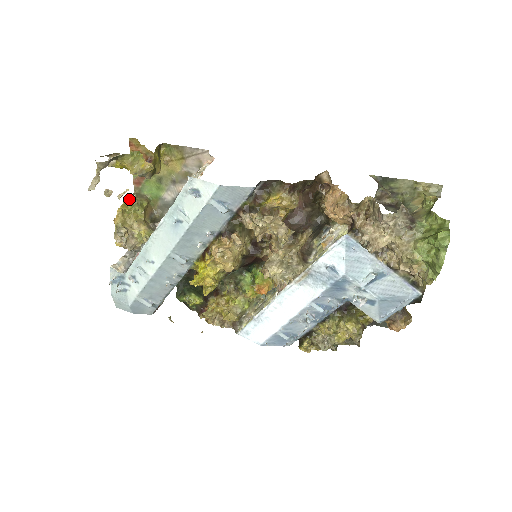
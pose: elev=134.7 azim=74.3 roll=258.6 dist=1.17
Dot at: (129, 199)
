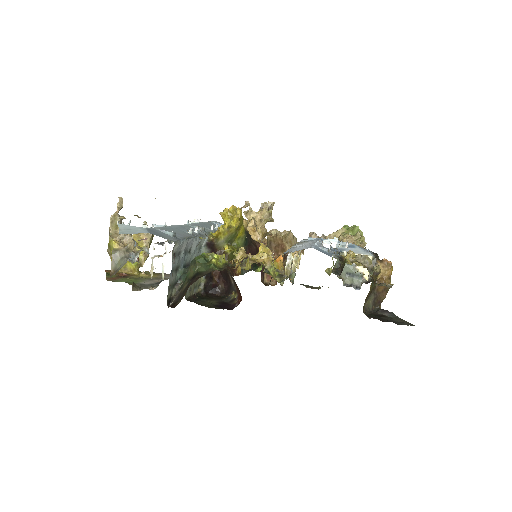
Dot at: occluded
